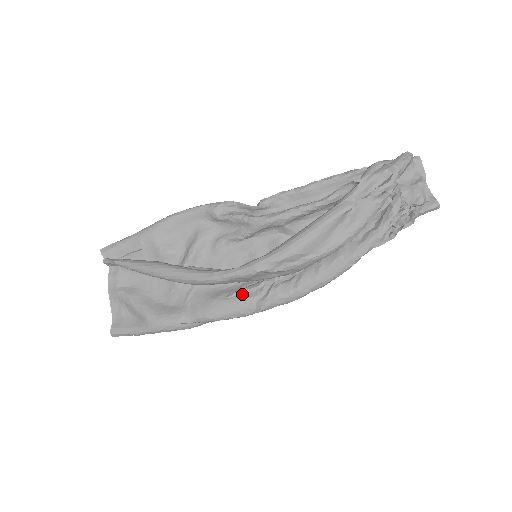
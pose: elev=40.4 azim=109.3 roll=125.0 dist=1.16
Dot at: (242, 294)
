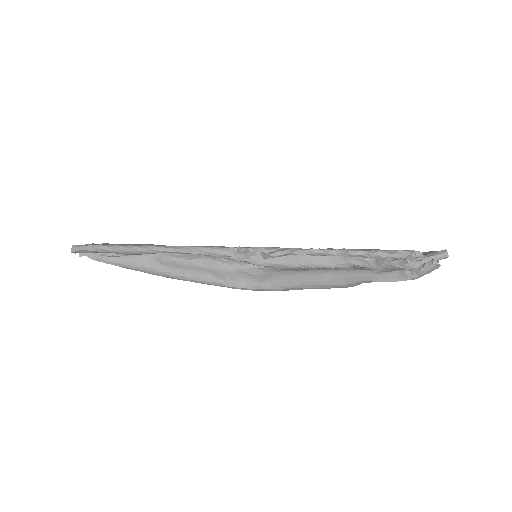
Dot at: occluded
